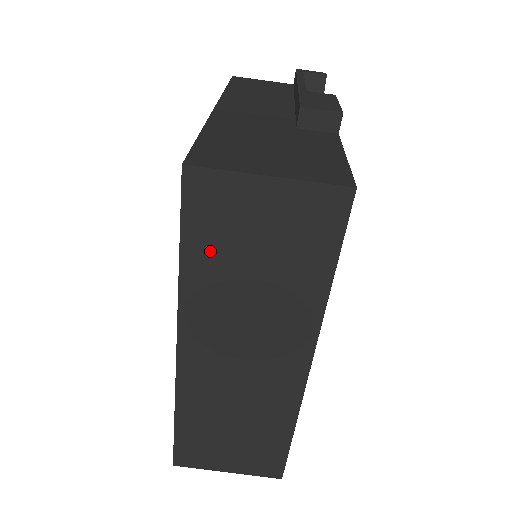
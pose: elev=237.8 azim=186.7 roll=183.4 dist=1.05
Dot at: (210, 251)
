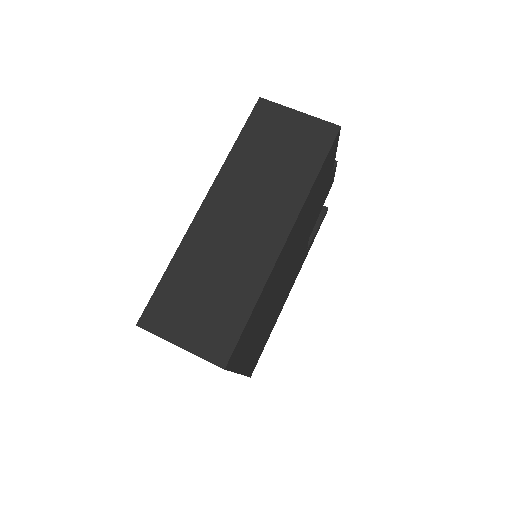
Dot at: (254, 142)
